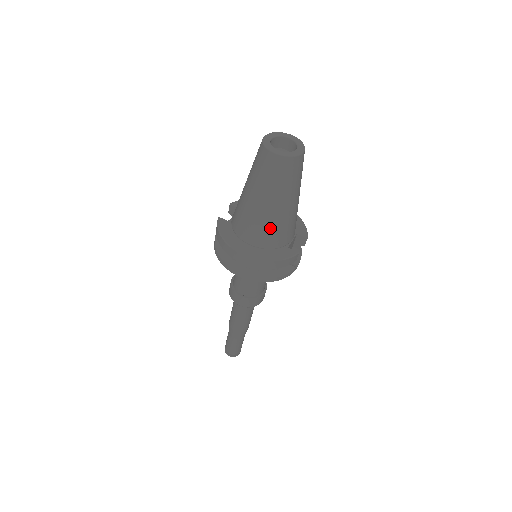
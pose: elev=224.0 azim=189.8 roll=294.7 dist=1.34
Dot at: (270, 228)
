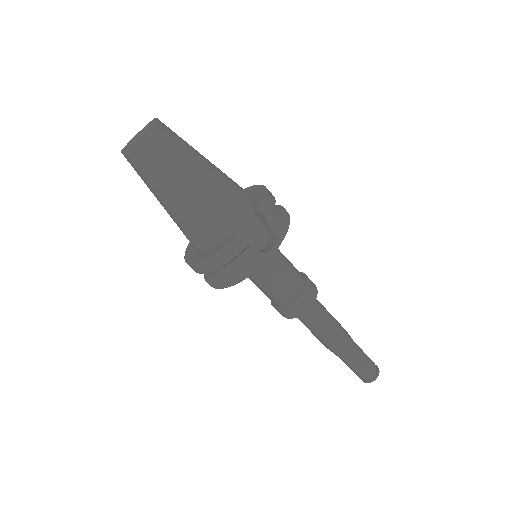
Dot at: (190, 224)
